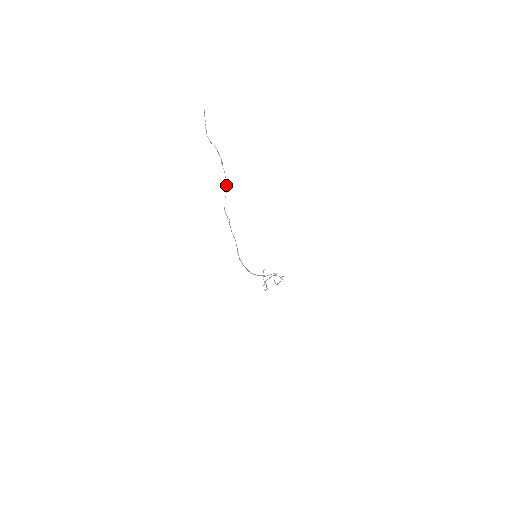
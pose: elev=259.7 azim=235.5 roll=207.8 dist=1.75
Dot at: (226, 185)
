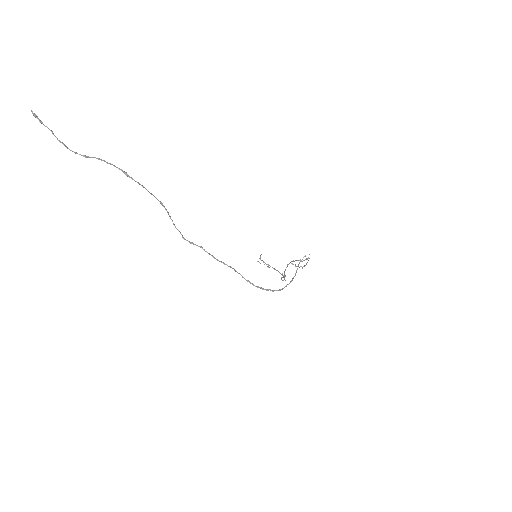
Dot at: occluded
